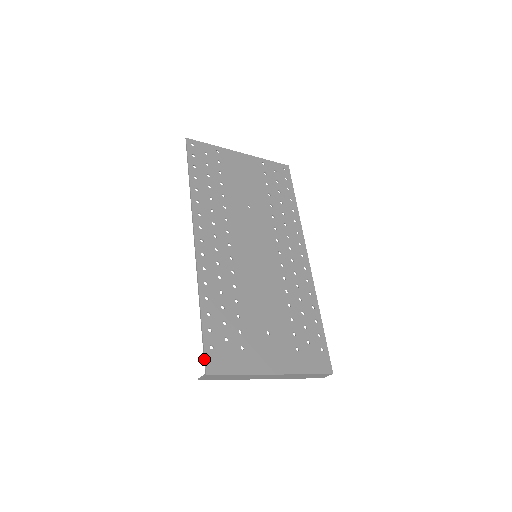
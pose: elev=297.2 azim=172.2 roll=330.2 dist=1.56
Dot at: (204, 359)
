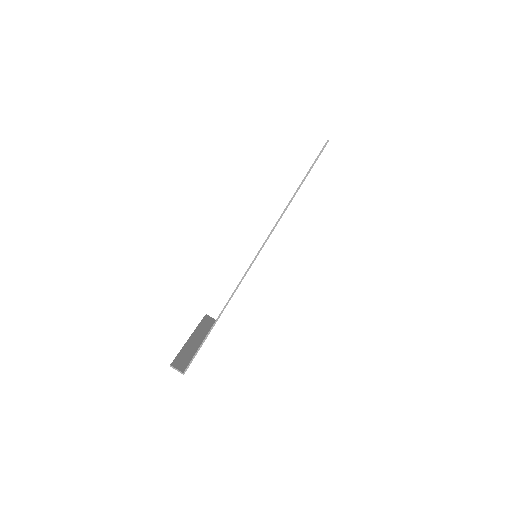
Dot at: occluded
